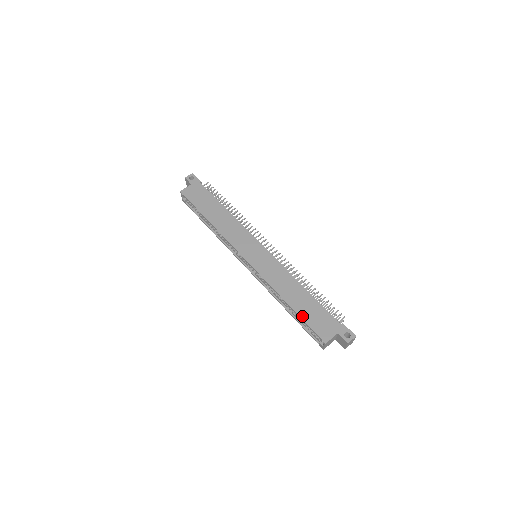
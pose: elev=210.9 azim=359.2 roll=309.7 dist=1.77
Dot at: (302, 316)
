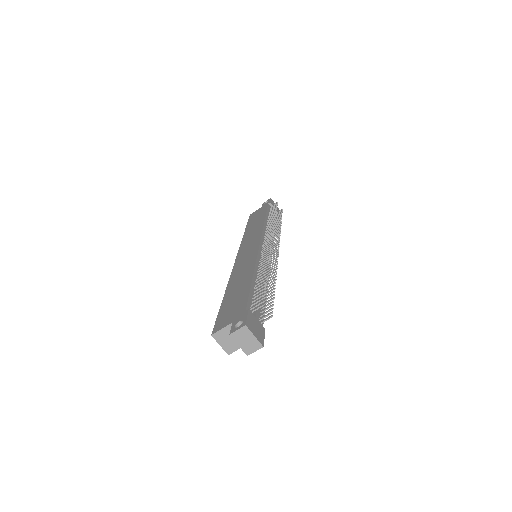
Dot at: (223, 305)
